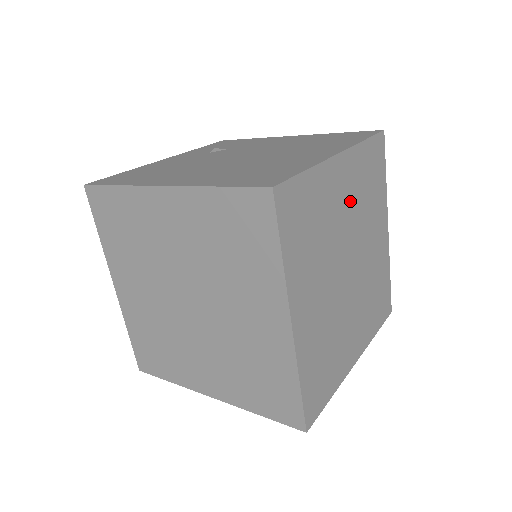
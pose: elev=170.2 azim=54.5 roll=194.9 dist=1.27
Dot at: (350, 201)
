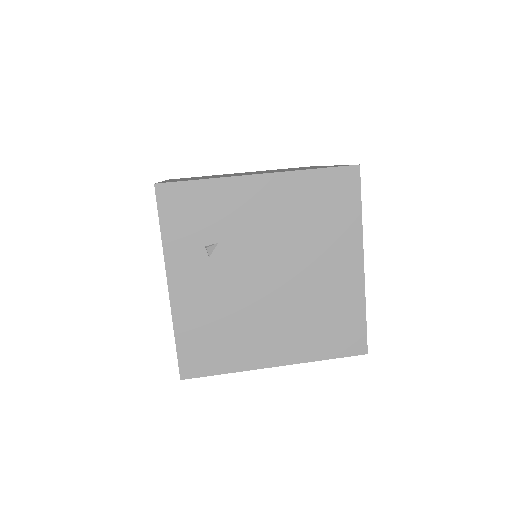
Dot at: occluded
